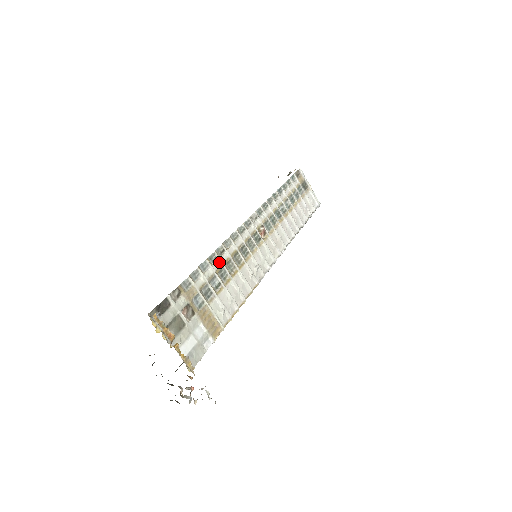
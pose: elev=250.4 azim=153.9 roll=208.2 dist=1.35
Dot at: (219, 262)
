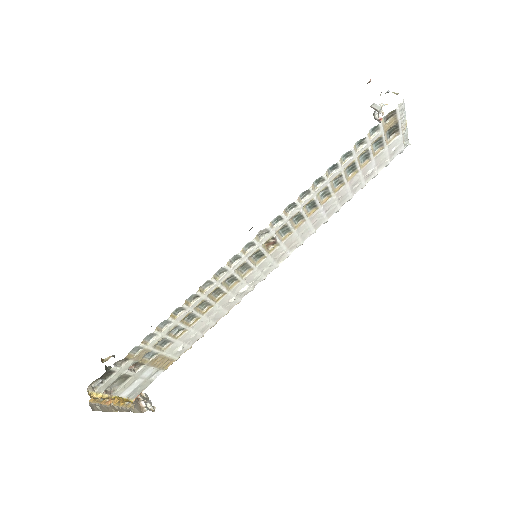
Dot at: (187, 311)
